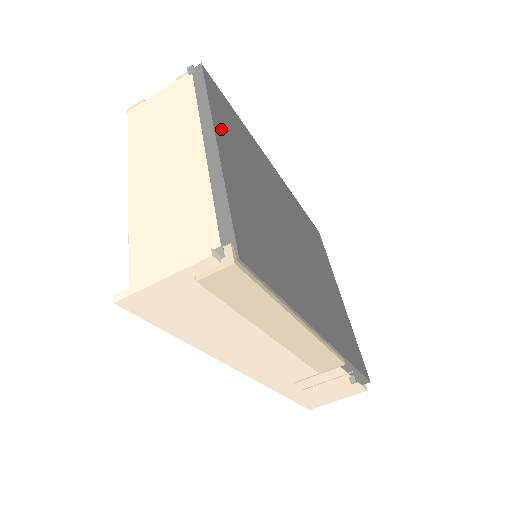
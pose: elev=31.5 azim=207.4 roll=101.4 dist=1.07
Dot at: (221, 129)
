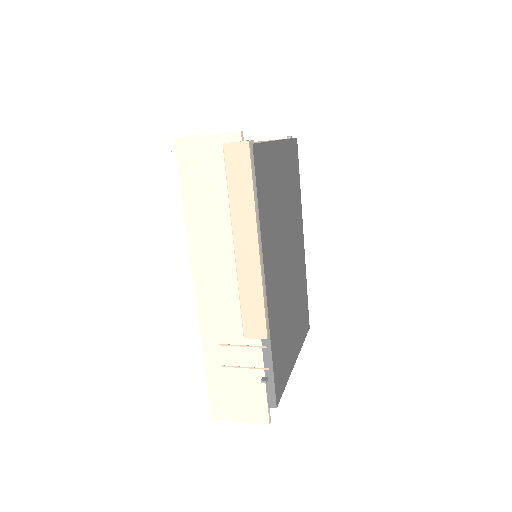
Dot at: (285, 151)
